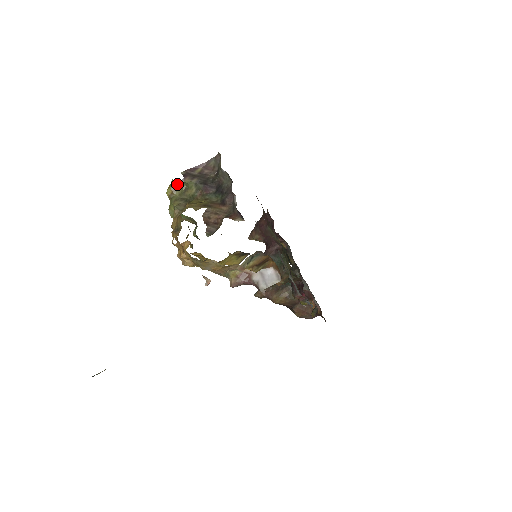
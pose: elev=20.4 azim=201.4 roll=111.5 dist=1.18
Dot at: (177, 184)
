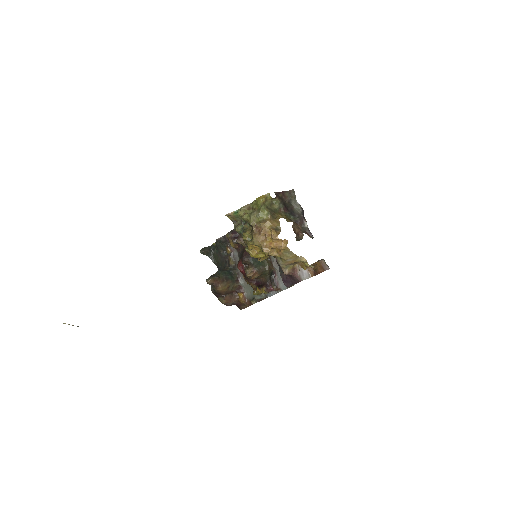
Dot at: (270, 198)
